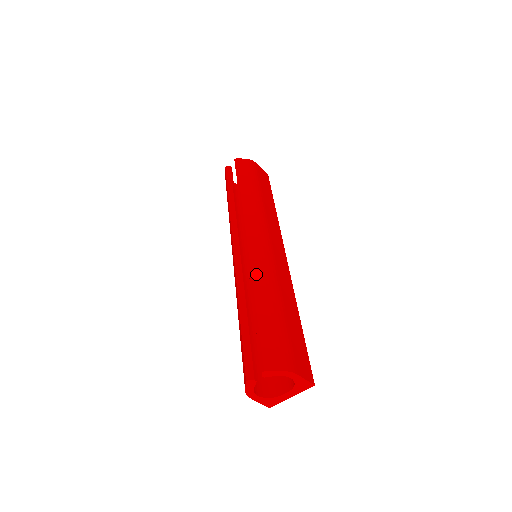
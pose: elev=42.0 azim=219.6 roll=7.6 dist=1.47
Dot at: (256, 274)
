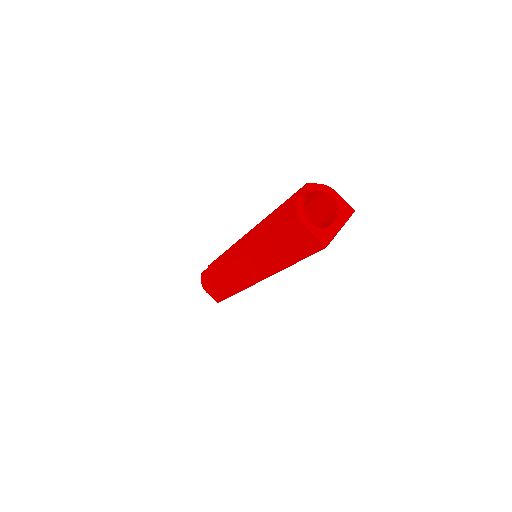
Dot at: occluded
